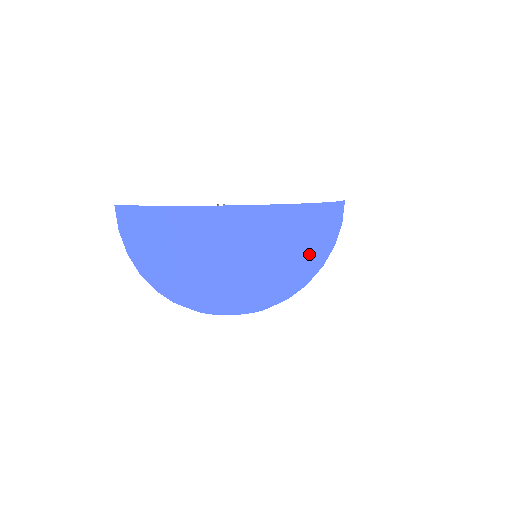
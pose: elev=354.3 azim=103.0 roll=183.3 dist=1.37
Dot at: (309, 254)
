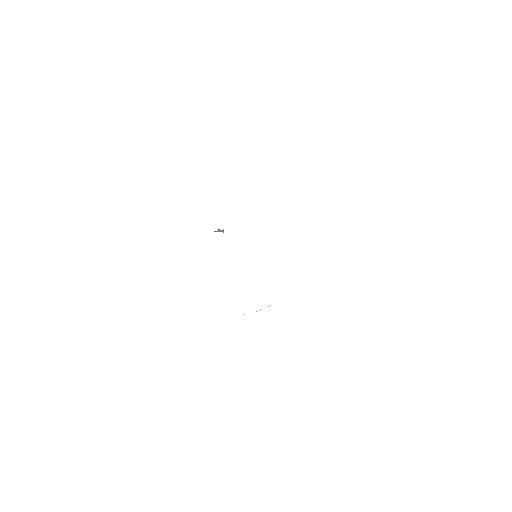
Dot at: occluded
